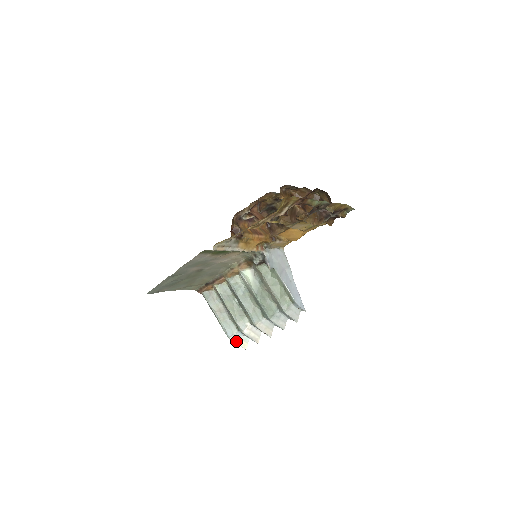
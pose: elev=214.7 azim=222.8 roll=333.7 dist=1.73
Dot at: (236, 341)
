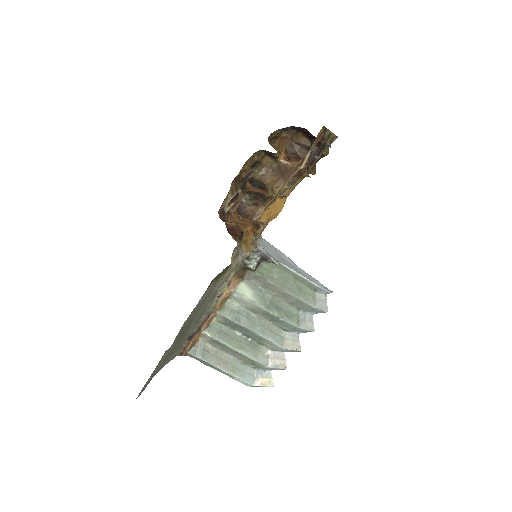
Dot at: (260, 384)
